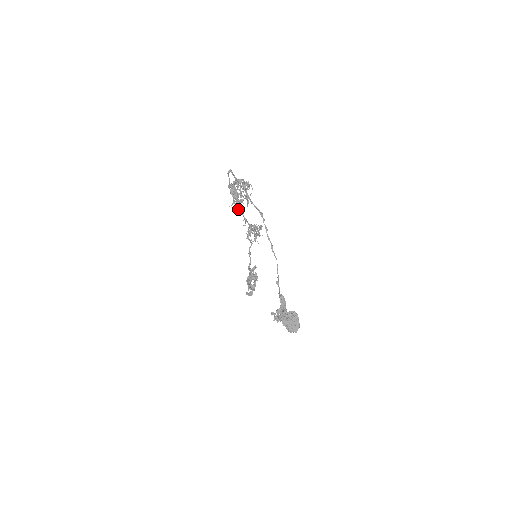
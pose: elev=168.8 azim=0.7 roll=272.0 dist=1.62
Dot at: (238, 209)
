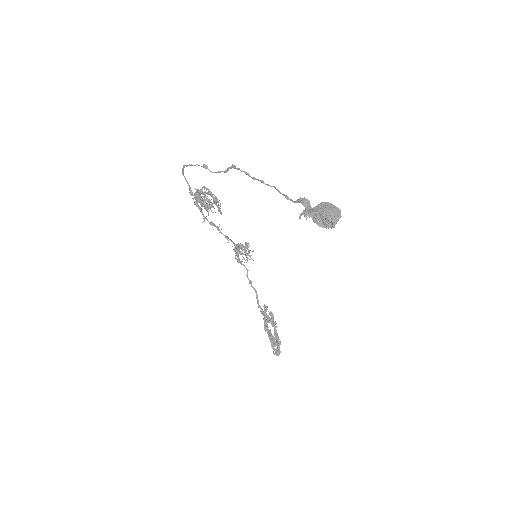
Dot at: (213, 225)
